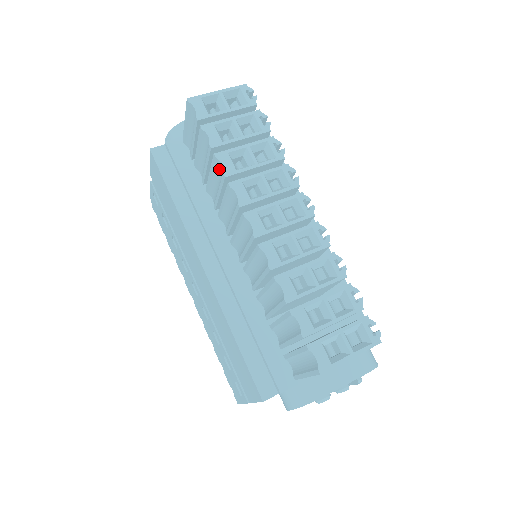
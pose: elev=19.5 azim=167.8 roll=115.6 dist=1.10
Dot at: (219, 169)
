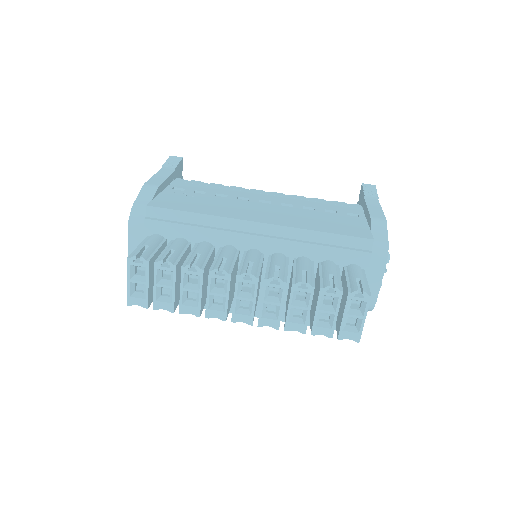
Dot at: occluded
